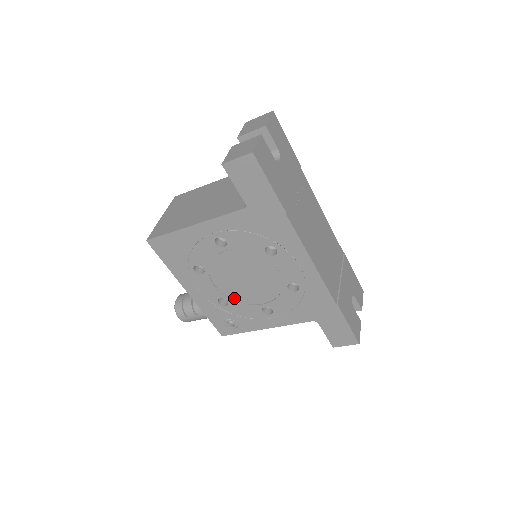
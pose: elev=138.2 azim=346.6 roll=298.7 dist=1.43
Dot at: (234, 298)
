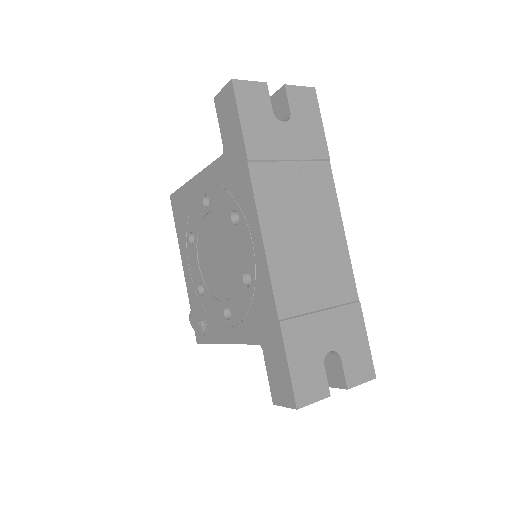
Dot at: (208, 286)
